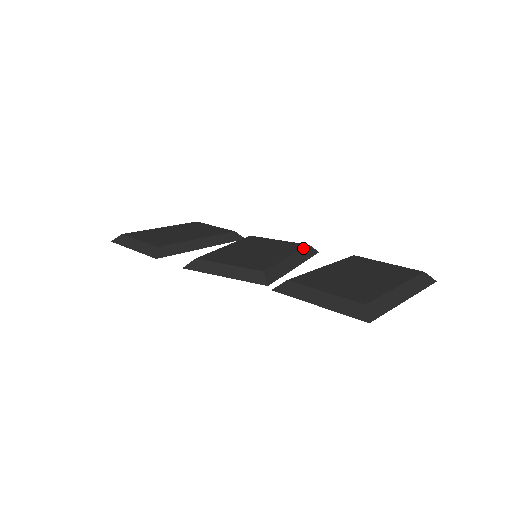
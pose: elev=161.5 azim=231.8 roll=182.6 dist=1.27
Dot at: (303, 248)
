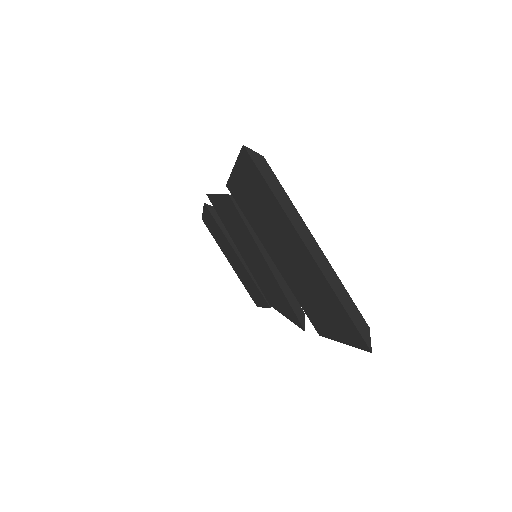
Dot at: occluded
